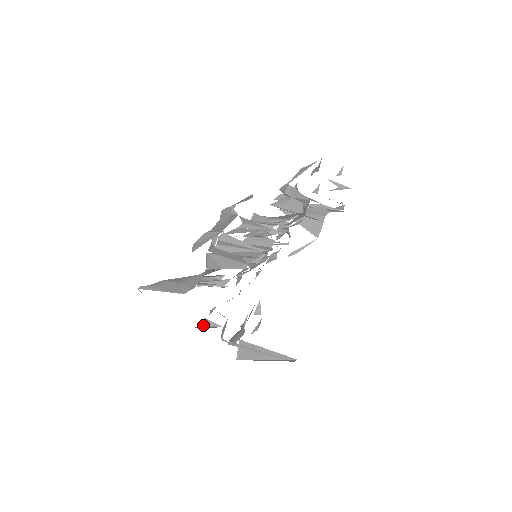
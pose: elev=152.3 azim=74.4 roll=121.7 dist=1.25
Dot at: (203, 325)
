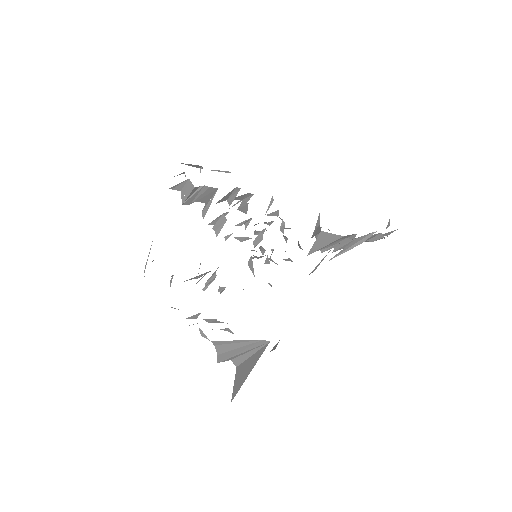
Dot at: occluded
